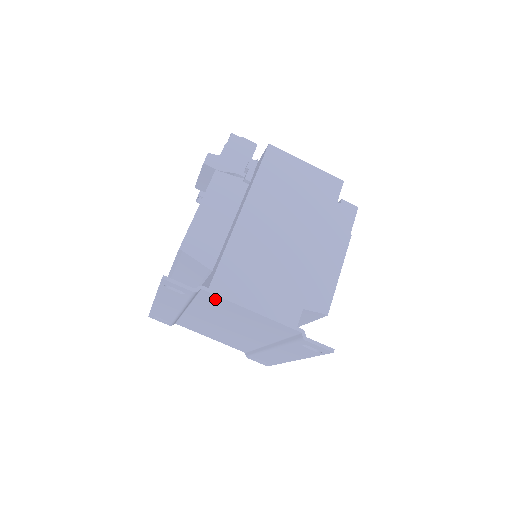
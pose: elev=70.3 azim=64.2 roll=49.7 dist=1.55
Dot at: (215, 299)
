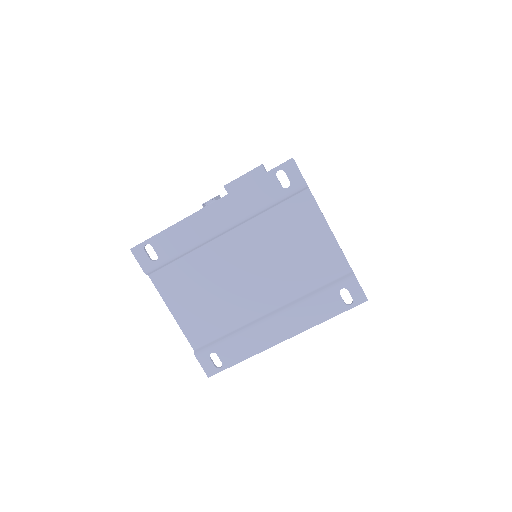
Dot at: (305, 208)
